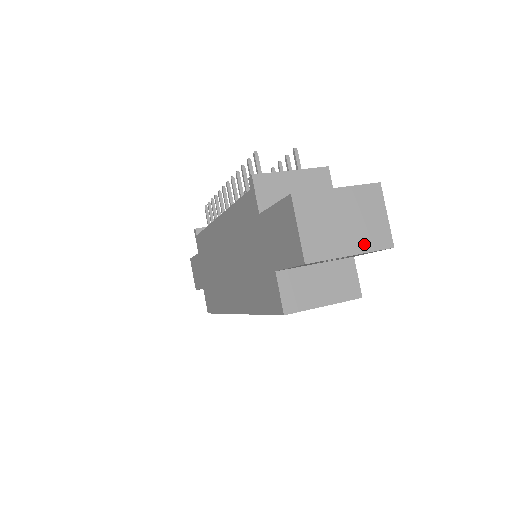
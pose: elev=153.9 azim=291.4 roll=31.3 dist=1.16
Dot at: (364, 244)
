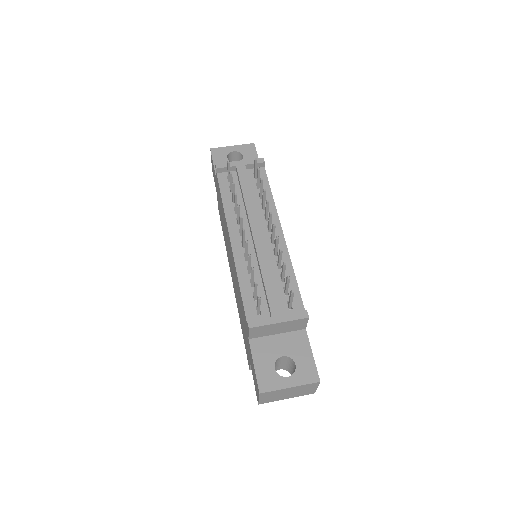
Dot at: (297, 396)
